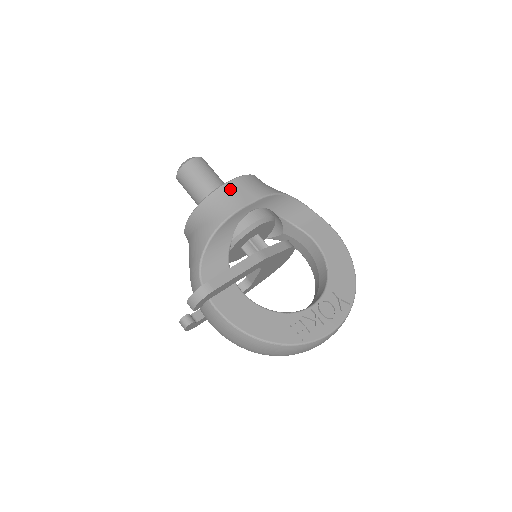
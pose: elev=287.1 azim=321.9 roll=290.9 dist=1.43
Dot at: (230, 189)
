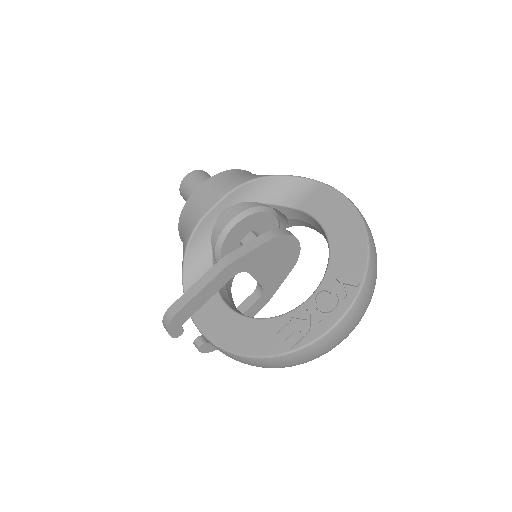
Dot at: (195, 199)
